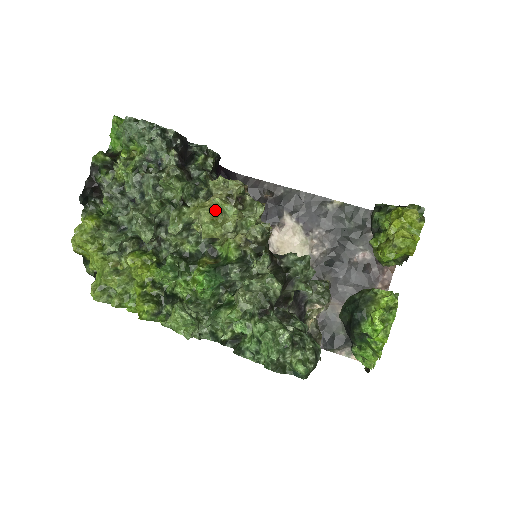
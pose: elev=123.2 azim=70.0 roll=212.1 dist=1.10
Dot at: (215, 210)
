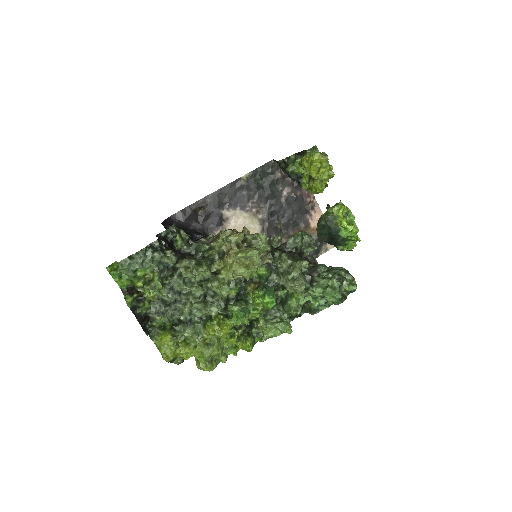
Dot at: (240, 260)
